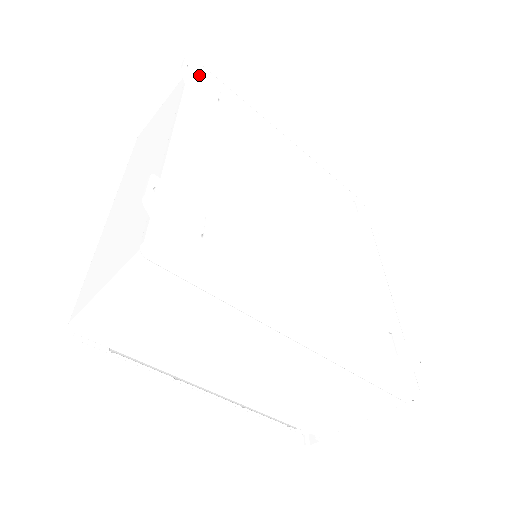
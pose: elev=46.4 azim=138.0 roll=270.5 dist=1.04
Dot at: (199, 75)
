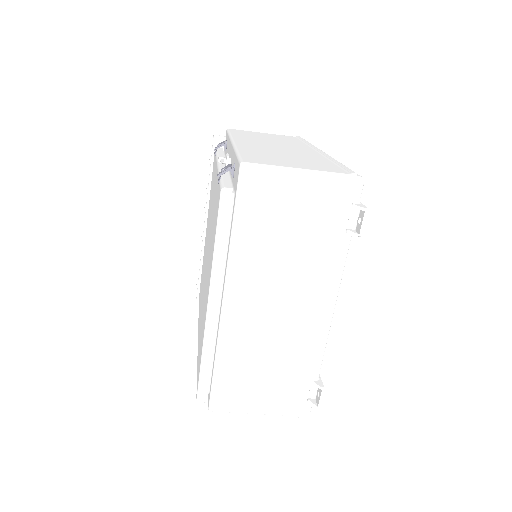
Dot at: occluded
